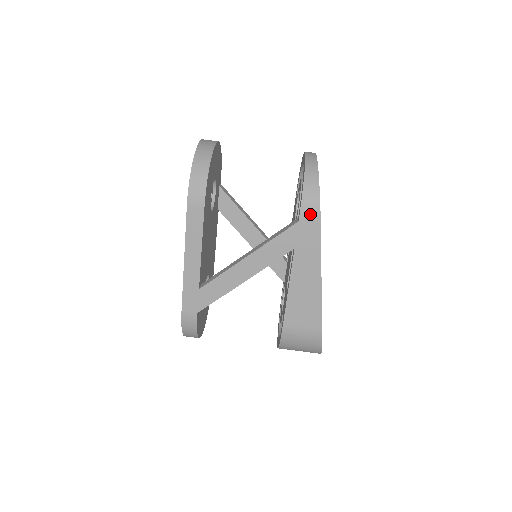
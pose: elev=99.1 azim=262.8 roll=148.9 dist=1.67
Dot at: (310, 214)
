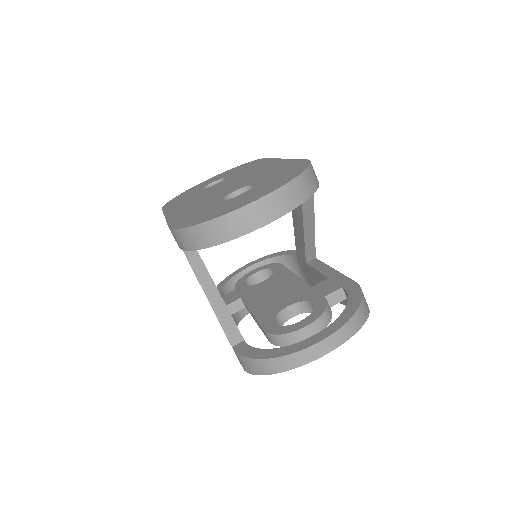
Dot at: (240, 361)
